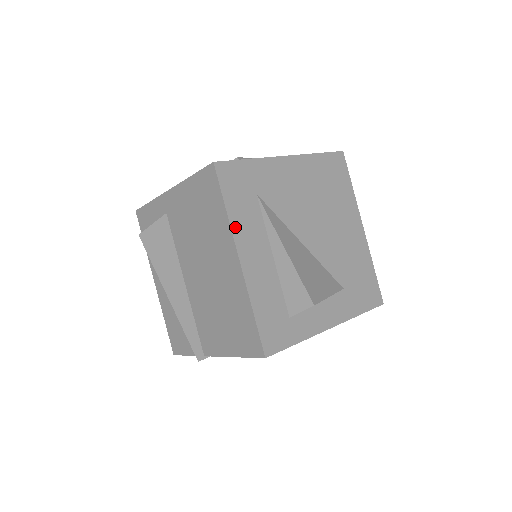
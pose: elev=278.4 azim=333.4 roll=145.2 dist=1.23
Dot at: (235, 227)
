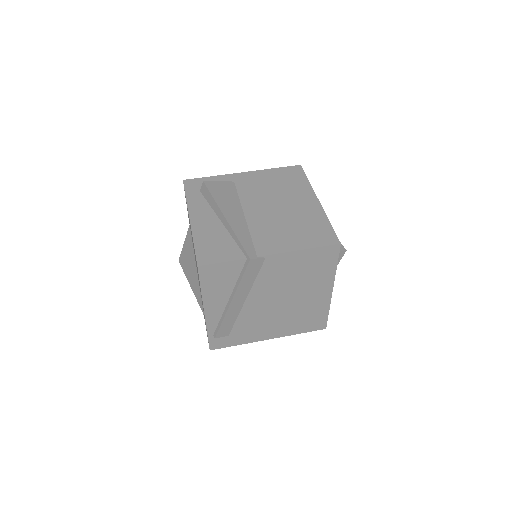
Dot at: occluded
